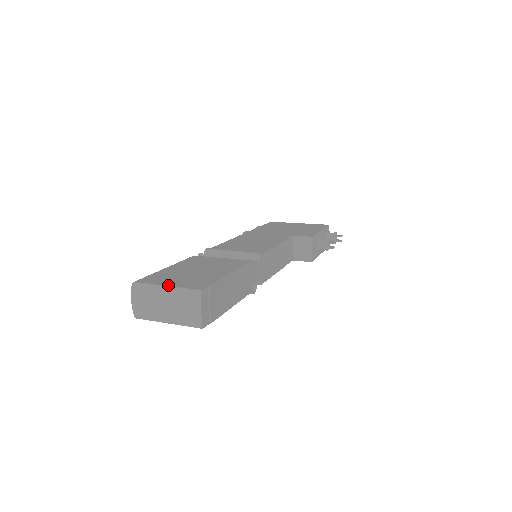
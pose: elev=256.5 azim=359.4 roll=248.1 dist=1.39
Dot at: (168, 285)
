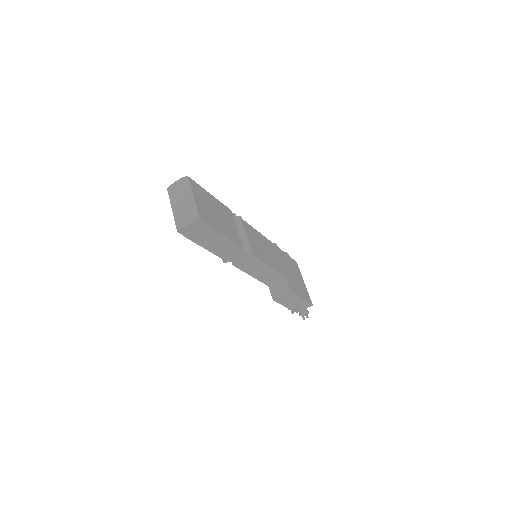
Dot at: (195, 198)
